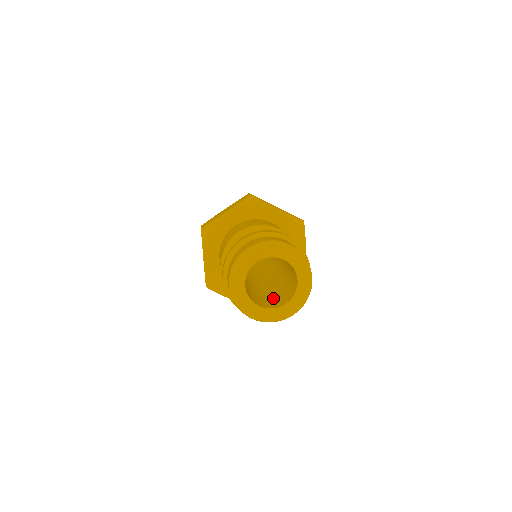
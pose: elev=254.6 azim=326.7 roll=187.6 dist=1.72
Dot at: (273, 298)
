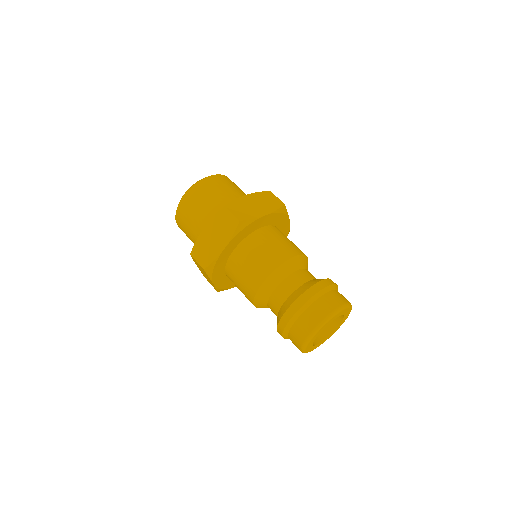
Dot at: occluded
